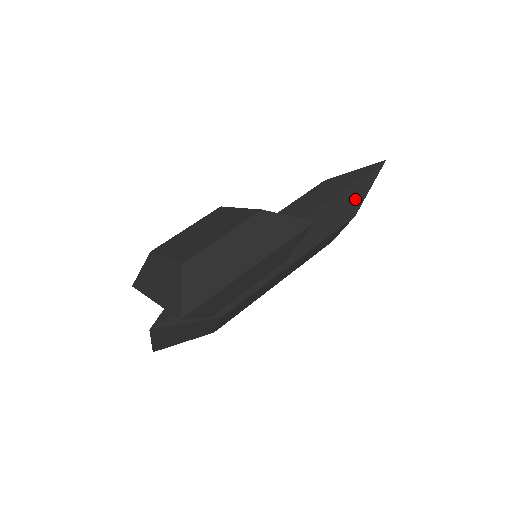
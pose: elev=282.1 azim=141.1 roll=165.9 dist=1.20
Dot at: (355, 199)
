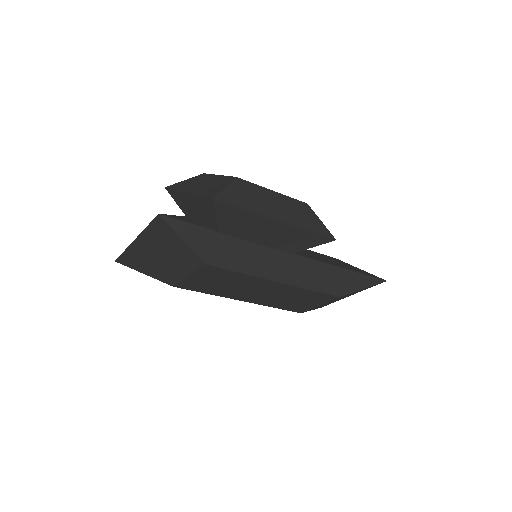
Dot at: (349, 285)
